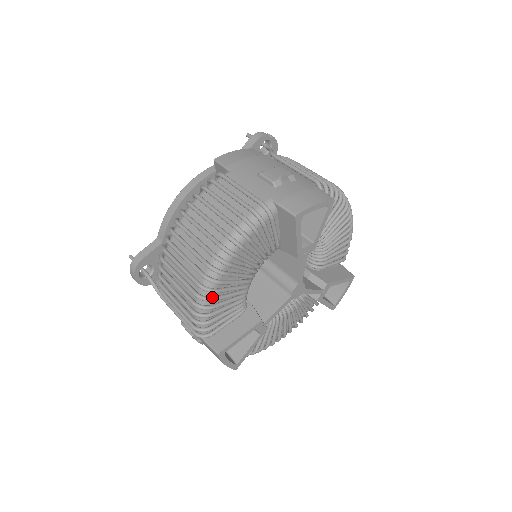
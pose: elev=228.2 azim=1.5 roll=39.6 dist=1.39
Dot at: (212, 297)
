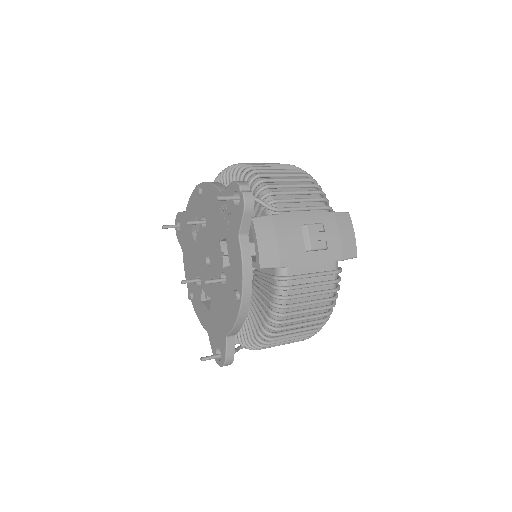
Dot at: occluded
